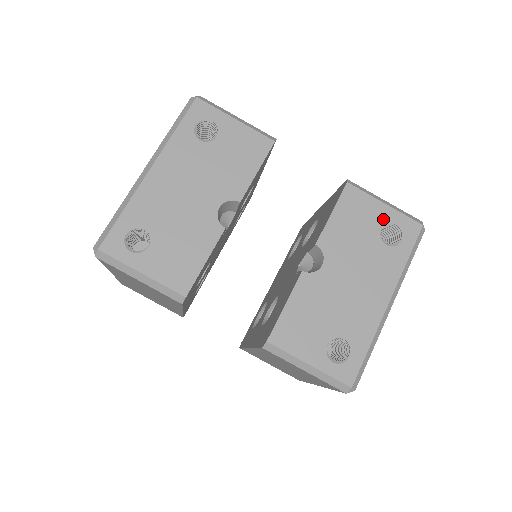
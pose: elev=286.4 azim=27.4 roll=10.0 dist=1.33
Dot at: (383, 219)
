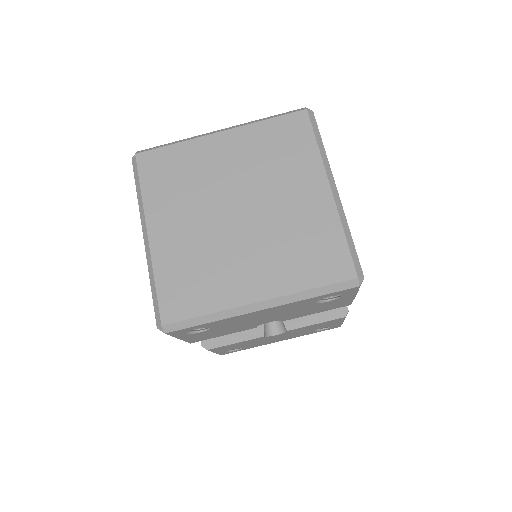
Dot at: occluded
